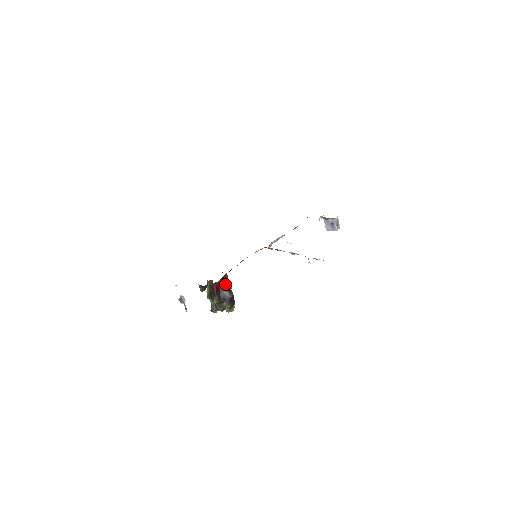
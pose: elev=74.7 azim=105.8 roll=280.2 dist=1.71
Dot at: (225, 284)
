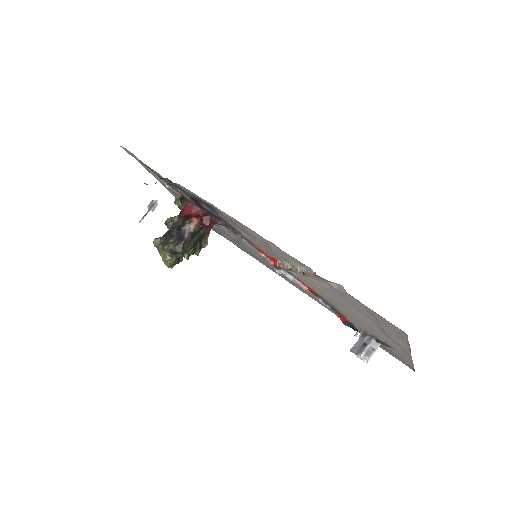
Dot at: (198, 227)
